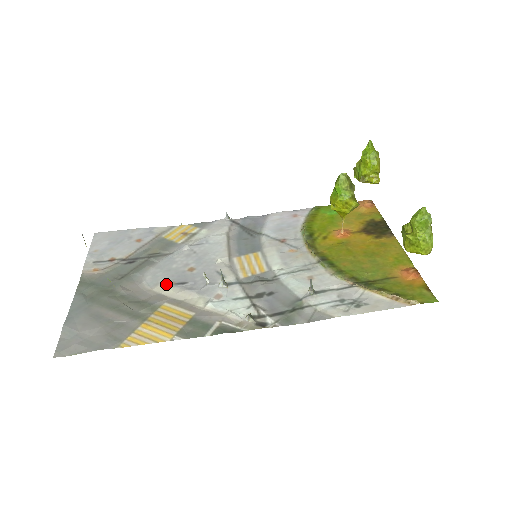
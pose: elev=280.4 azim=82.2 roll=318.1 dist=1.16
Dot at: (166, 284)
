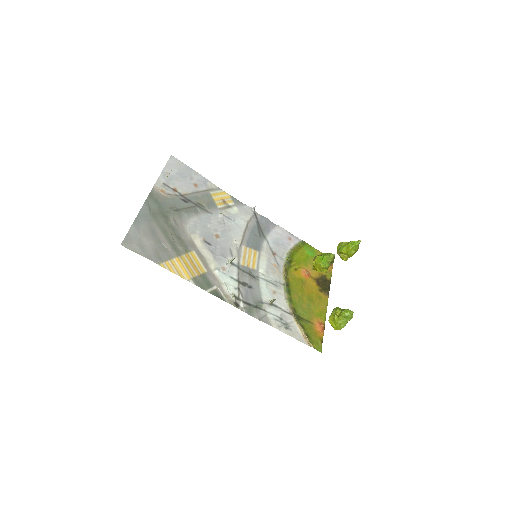
Dot at: (200, 237)
